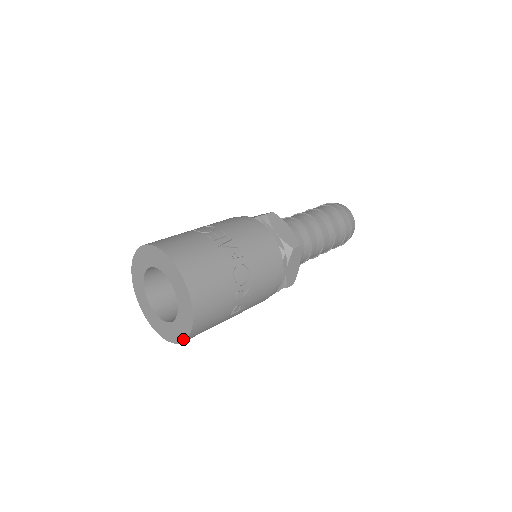
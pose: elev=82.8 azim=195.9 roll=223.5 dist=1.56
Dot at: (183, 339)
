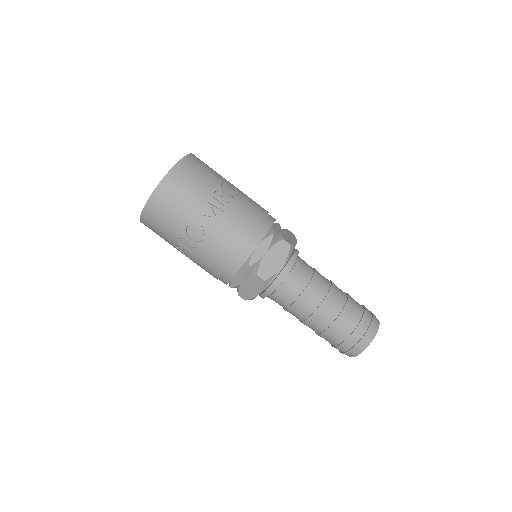
Dot at: occluded
